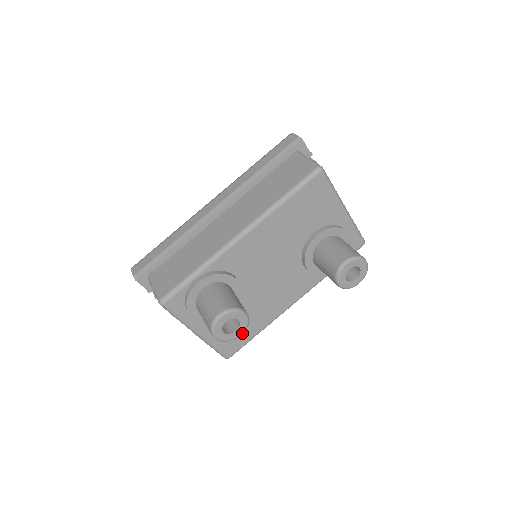
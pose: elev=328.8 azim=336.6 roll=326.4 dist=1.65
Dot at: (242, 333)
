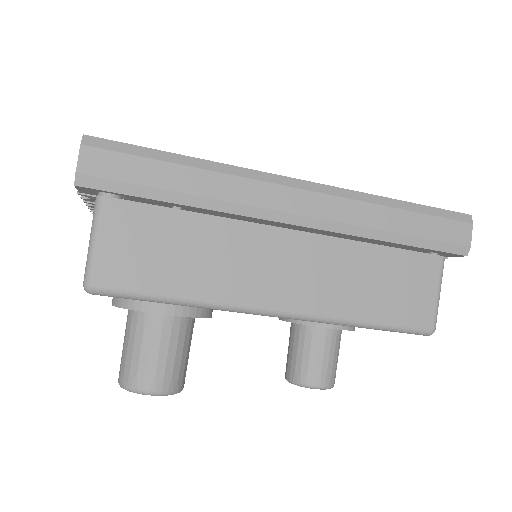
Dot at: occluded
